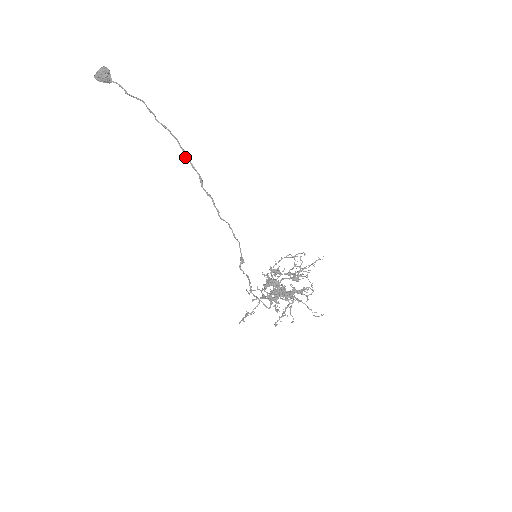
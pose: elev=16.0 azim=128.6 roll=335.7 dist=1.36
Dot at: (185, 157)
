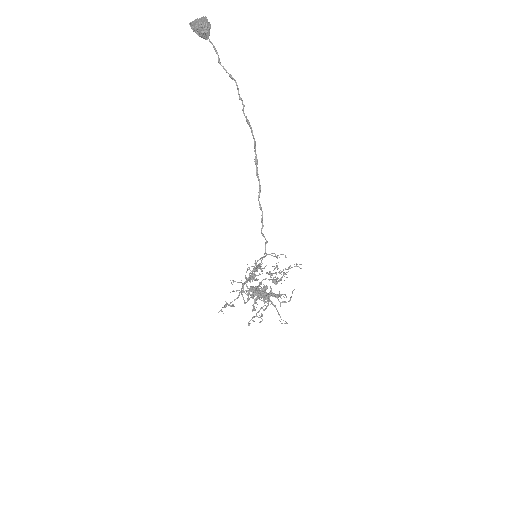
Dot at: (254, 161)
